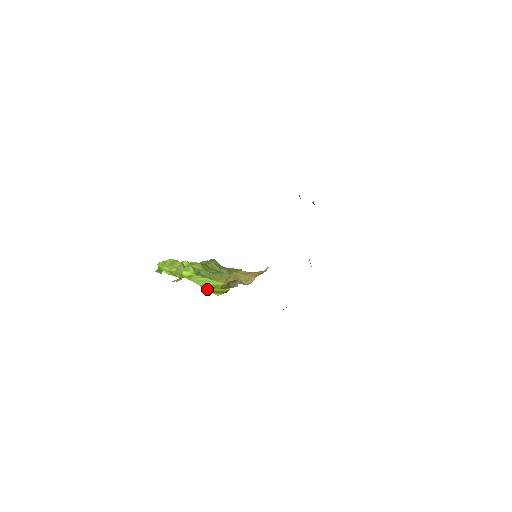
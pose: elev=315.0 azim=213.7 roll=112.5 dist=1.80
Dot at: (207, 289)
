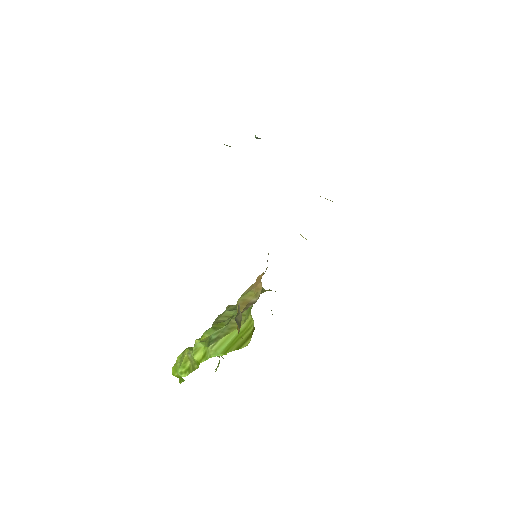
Dot at: (231, 350)
